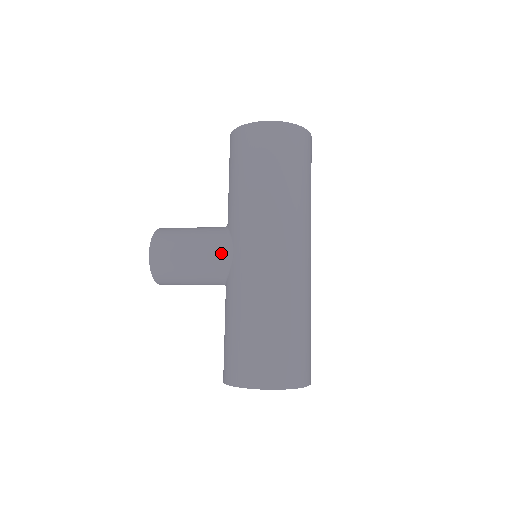
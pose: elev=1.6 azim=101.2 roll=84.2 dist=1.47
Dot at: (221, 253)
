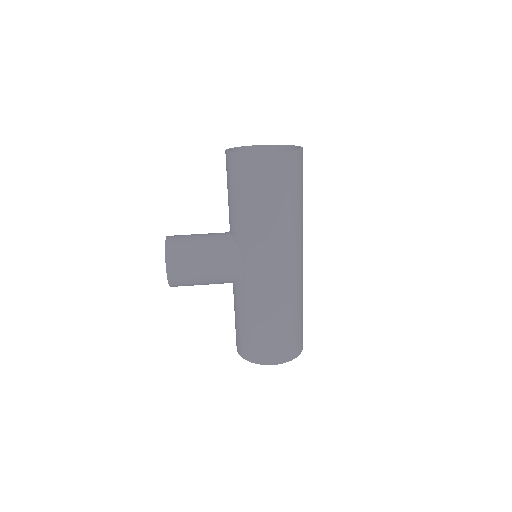
Dot at: (233, 267)
